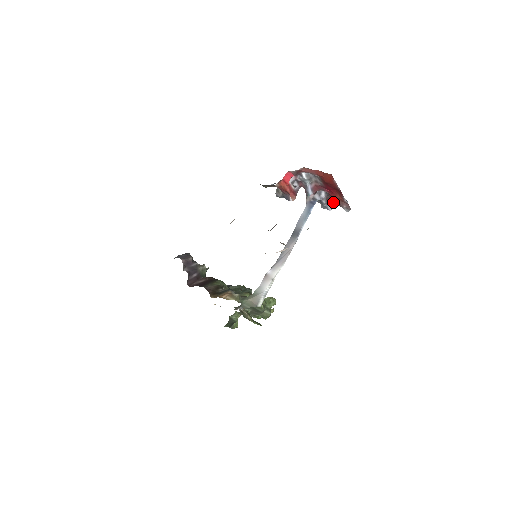
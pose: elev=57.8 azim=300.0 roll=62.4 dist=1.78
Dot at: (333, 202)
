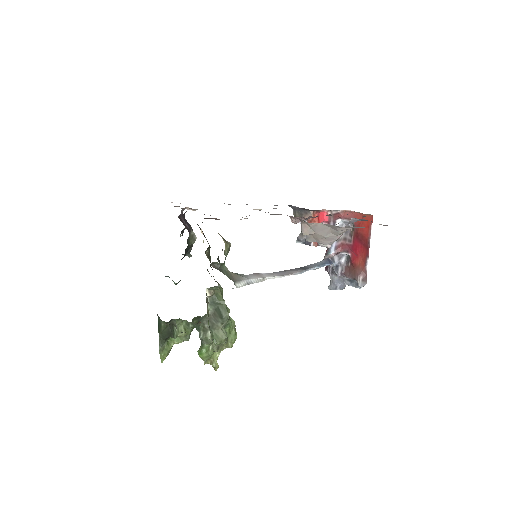
Dot at: (349, 274)
